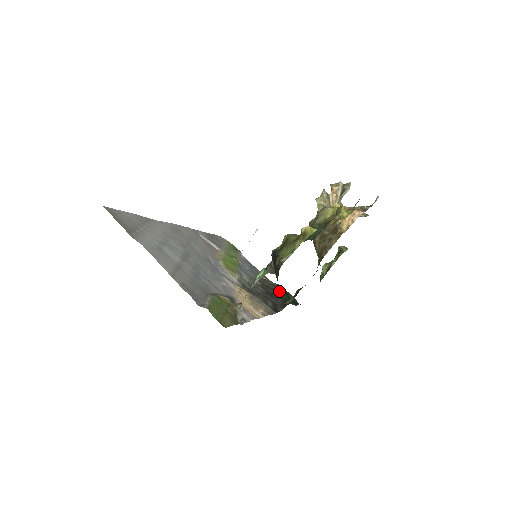
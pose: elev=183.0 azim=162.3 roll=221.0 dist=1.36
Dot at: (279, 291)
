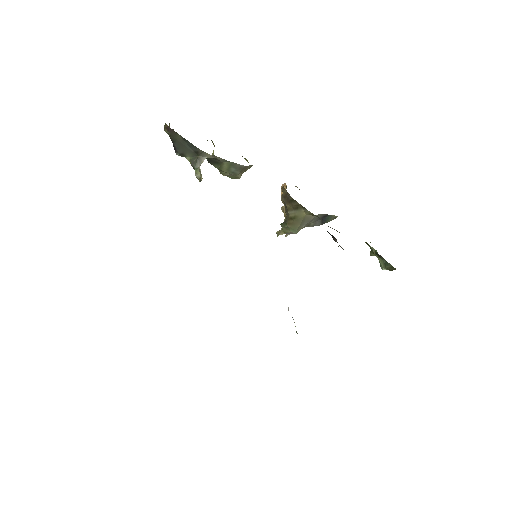
Dot at: occluded
